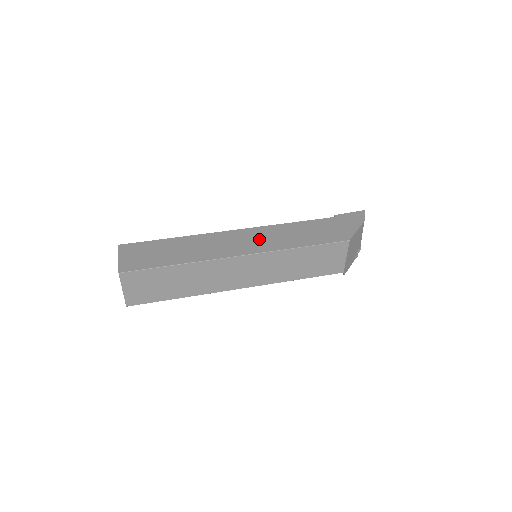
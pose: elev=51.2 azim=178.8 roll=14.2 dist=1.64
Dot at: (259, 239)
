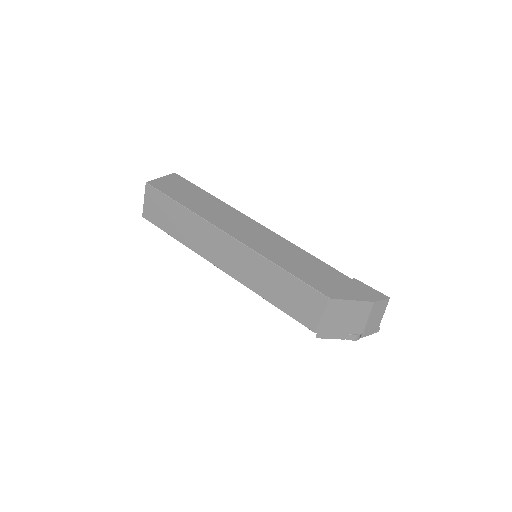
Dot at: (262, 239)
